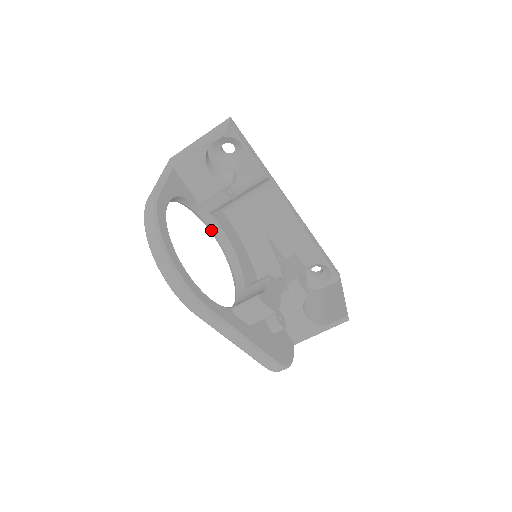
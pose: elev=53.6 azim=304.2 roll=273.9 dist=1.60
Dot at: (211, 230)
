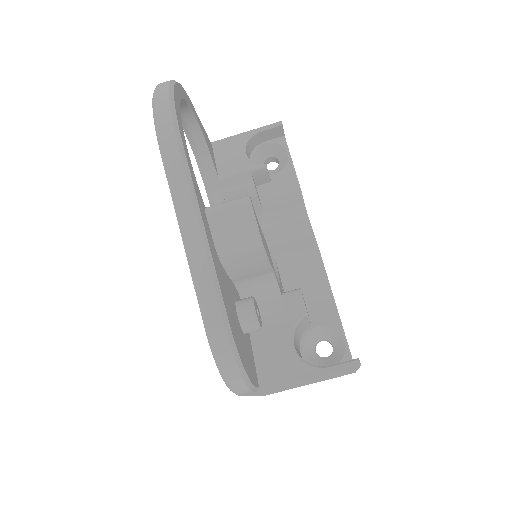
Dot at: occluded
